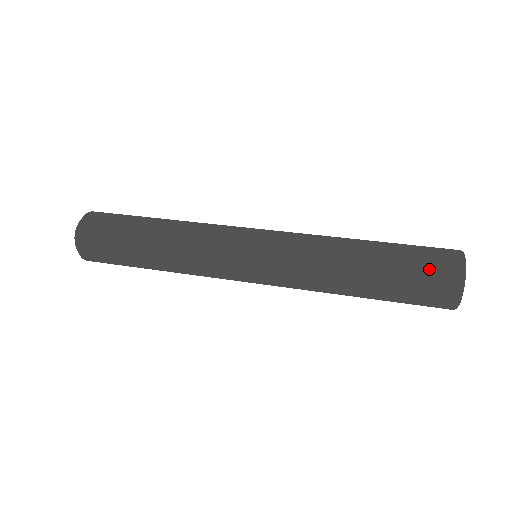
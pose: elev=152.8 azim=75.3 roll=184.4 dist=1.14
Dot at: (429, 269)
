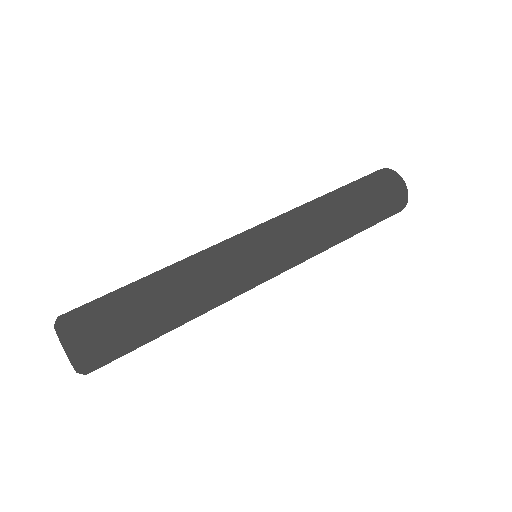
Dot at: (390, 210)
